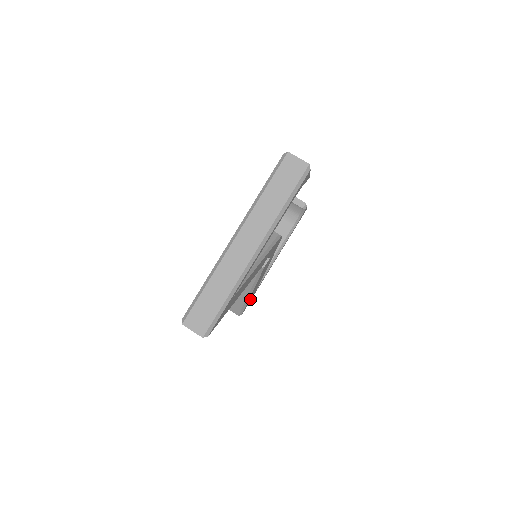
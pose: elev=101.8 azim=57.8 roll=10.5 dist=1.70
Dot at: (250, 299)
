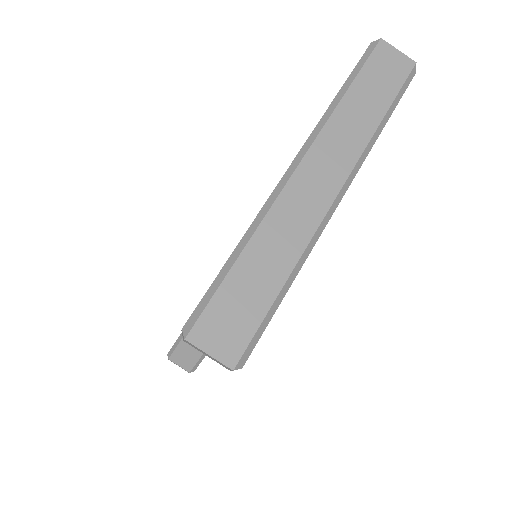
Dot at: occluded
